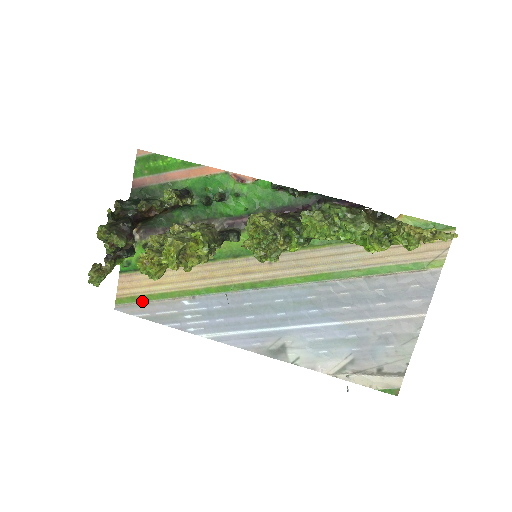
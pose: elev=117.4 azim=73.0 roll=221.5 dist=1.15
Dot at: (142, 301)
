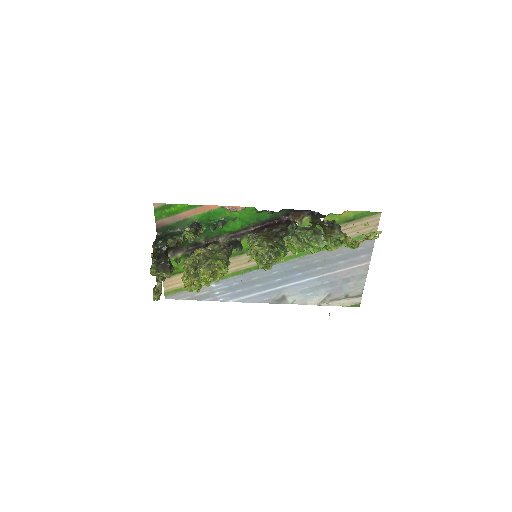
Dot at: (183, 291)
